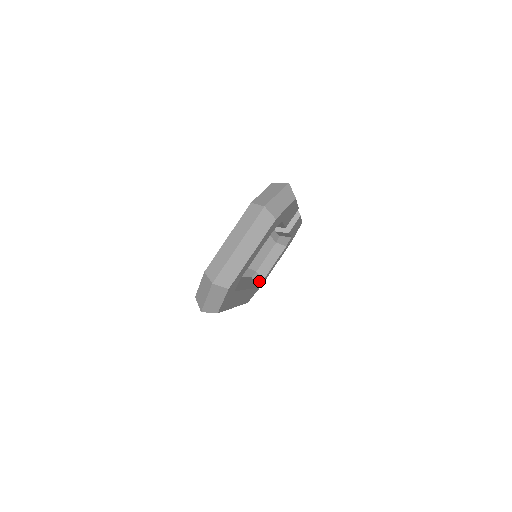
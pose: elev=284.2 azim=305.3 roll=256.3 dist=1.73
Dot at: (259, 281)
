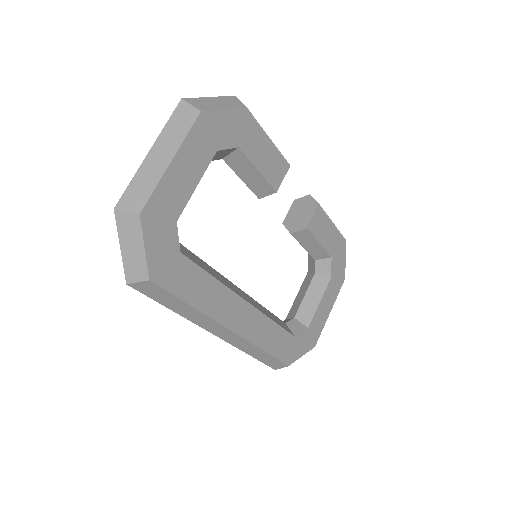
Dot at: (299, 329)
